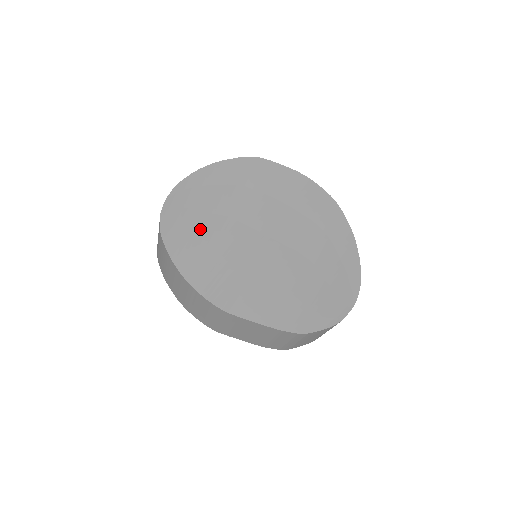
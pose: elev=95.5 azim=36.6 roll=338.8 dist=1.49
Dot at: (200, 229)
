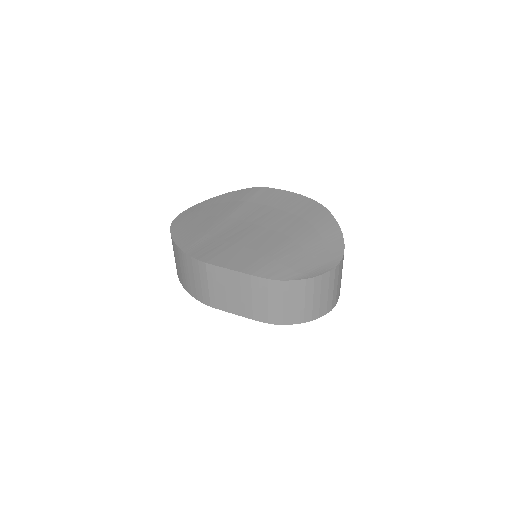
Dot at: (201, 223)
